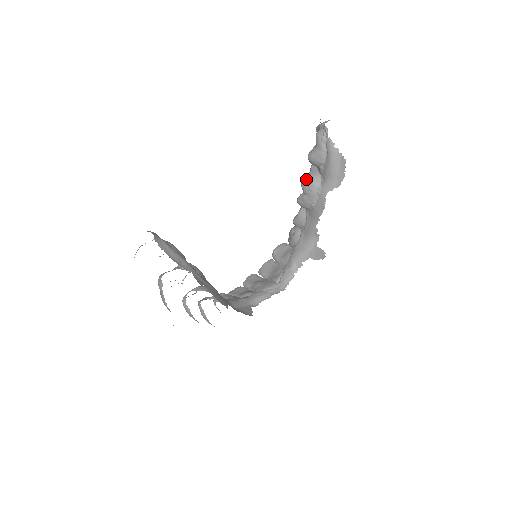
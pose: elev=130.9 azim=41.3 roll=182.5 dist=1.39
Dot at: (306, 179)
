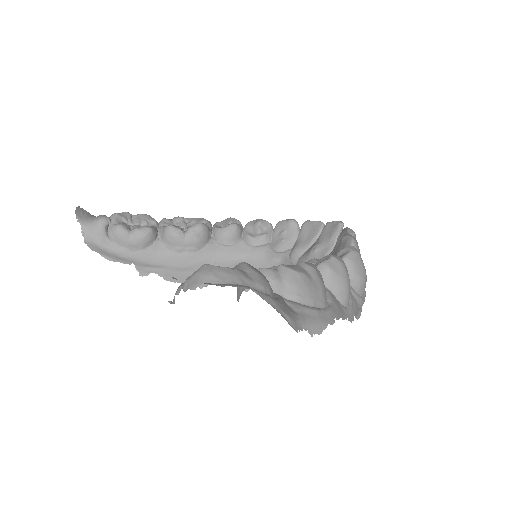
Dot at: occluded
